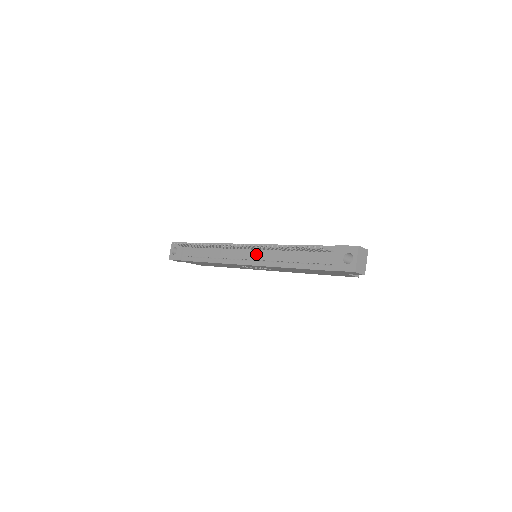
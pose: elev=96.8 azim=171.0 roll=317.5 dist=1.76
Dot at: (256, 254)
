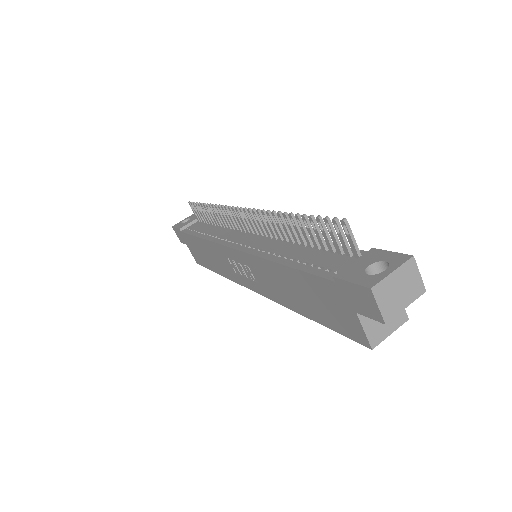
Dot at: (255, 240)
